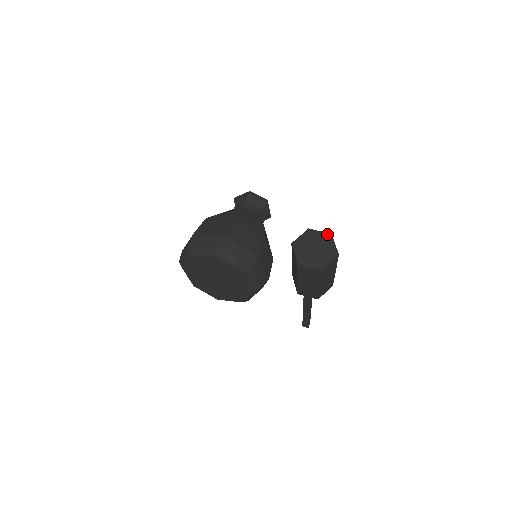
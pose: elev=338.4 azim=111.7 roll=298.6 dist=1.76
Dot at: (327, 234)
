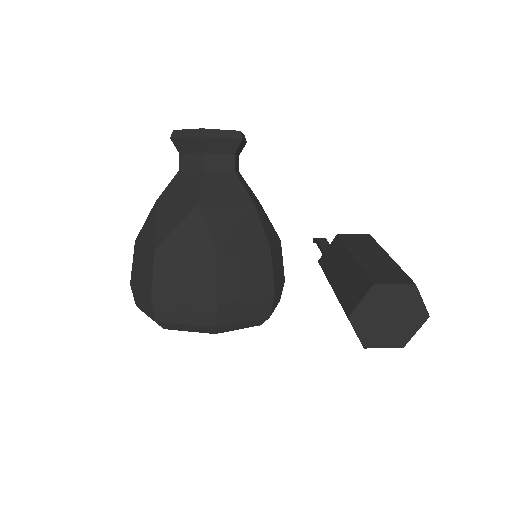
Dot at: (407, 287)
